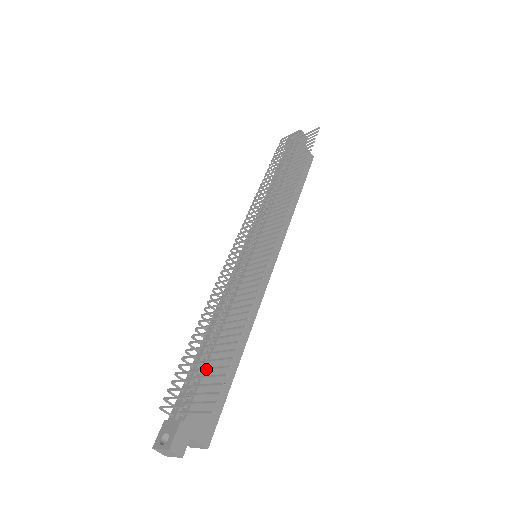
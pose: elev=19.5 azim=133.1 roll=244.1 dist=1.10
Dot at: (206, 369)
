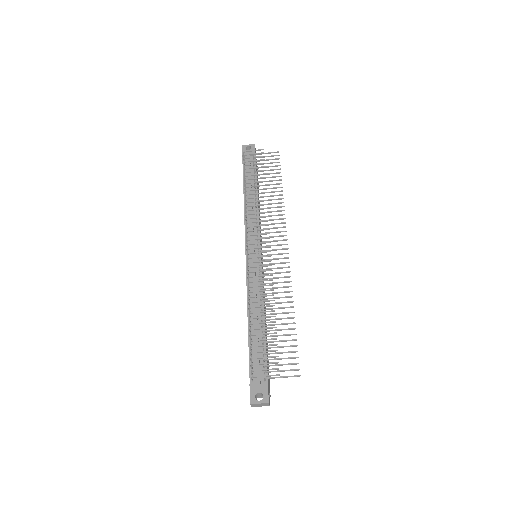
Dot at: occluded
